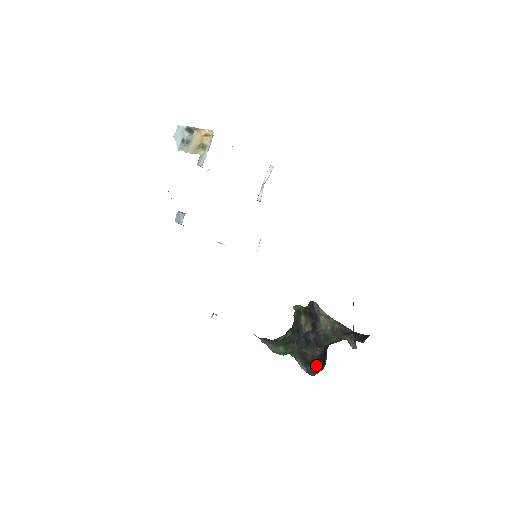
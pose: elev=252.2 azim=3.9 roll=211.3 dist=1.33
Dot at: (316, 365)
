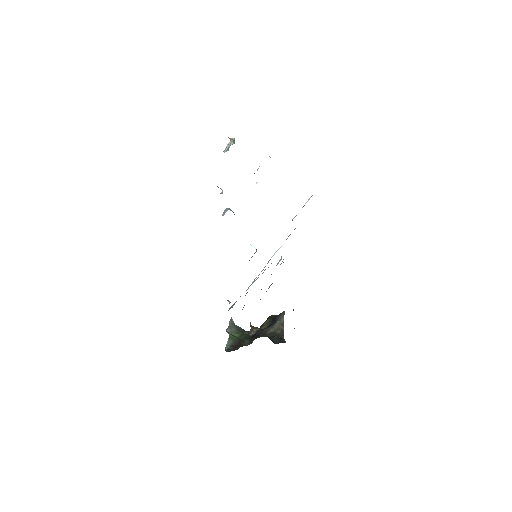
Dot at: (237, 348)
